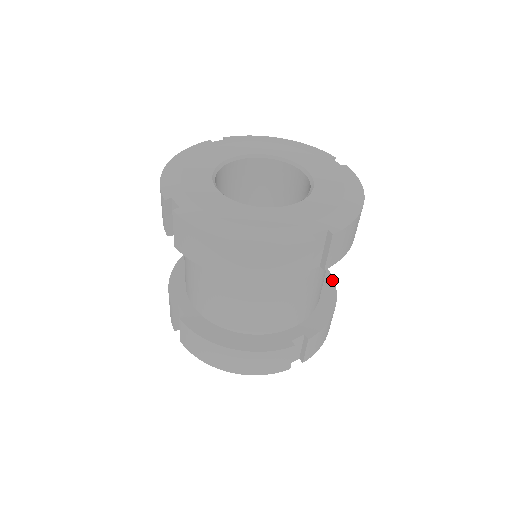
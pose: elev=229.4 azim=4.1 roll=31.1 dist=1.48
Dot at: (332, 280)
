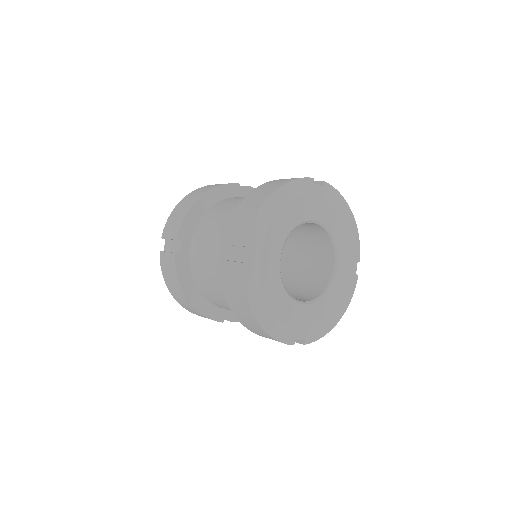
Dot at: occluded
